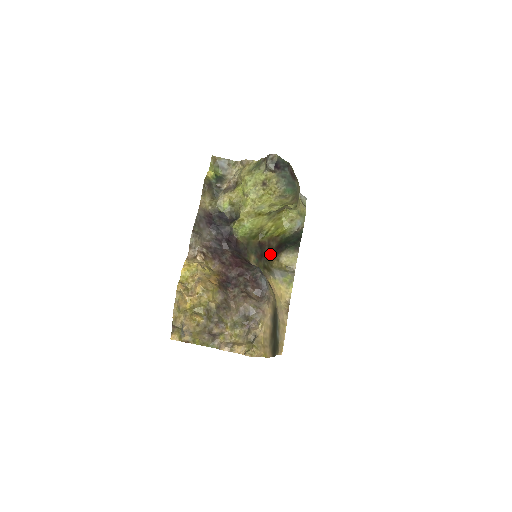
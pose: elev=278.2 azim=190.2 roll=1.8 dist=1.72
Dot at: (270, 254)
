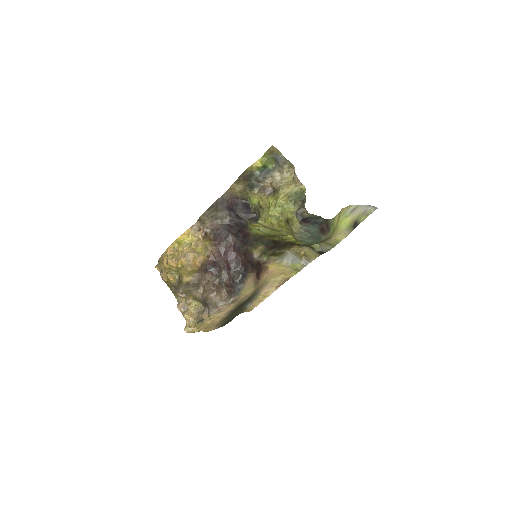
Dot at: occluded
